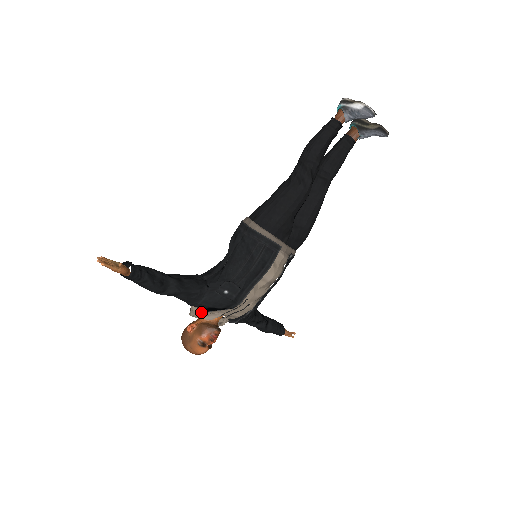
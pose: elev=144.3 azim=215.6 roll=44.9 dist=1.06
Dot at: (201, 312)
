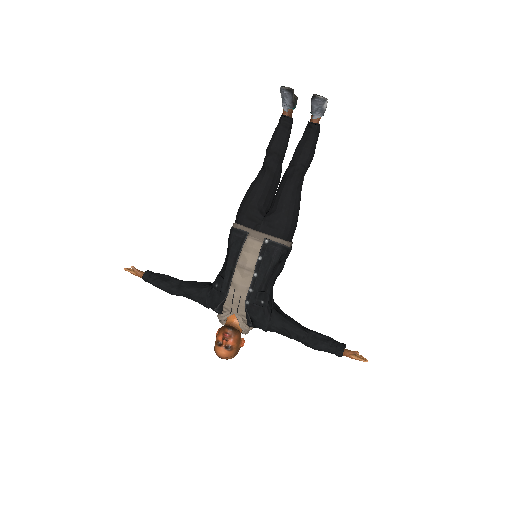
Dot at: (219, 315)
